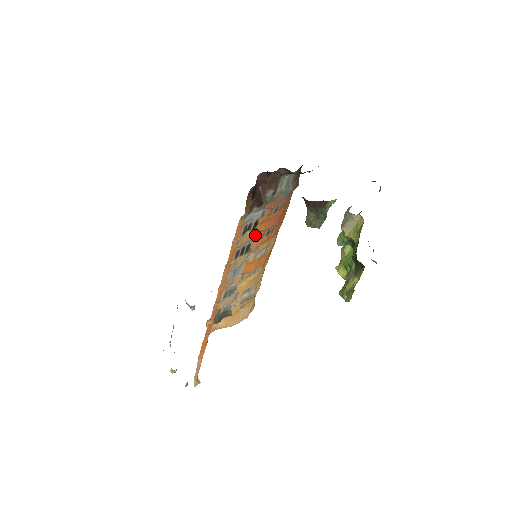
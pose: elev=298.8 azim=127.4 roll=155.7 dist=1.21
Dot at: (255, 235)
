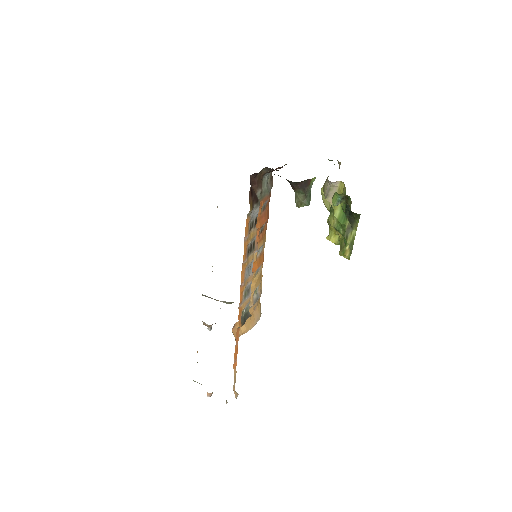
Dot at: occluded
